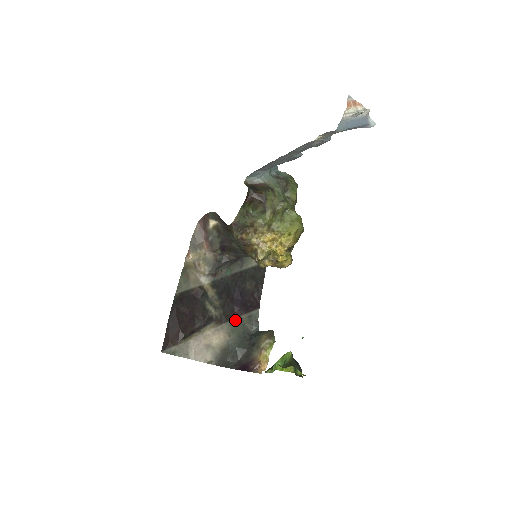
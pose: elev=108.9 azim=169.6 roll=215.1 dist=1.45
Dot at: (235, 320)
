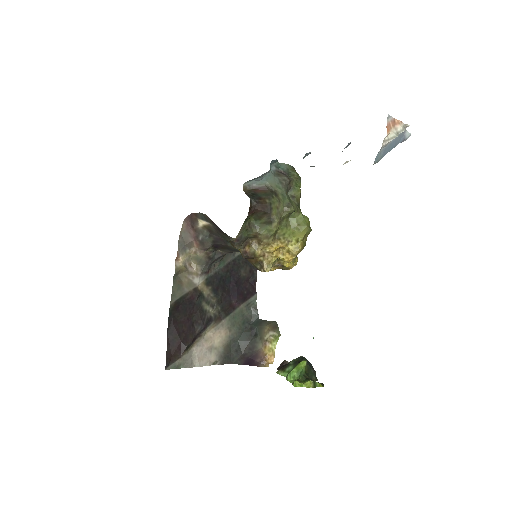
Dot at: (234, 313)
